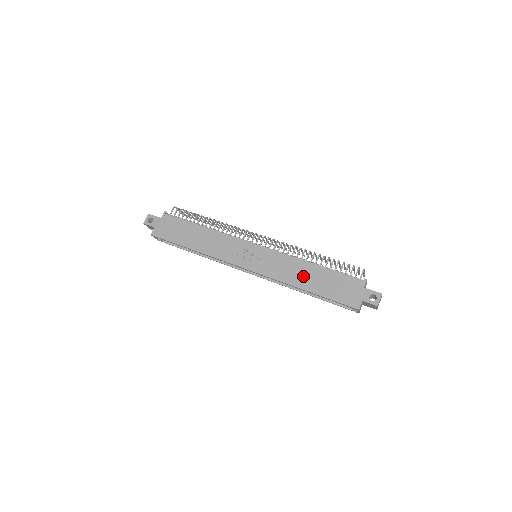
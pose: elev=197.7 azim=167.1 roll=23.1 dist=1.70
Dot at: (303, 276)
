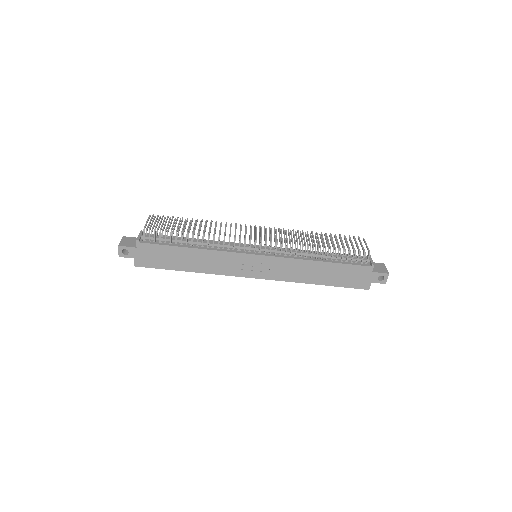
Dot at: (312, 274)
